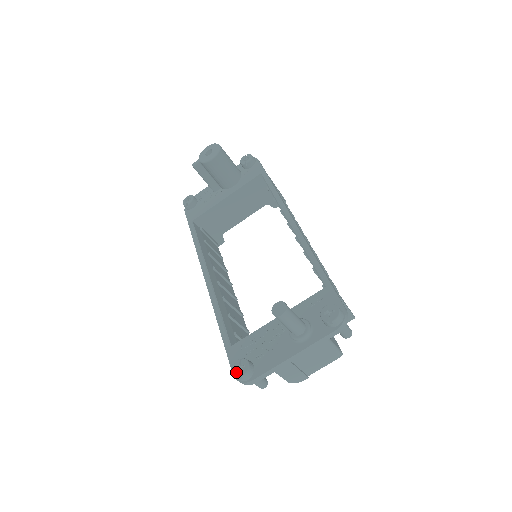
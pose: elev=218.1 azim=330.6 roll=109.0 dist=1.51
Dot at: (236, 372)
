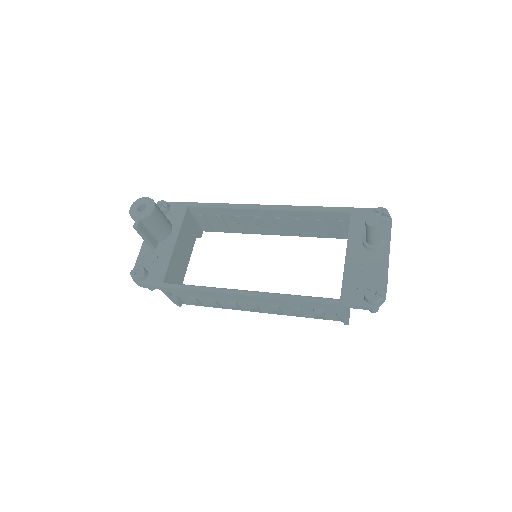
Dot at: (375, 297)
